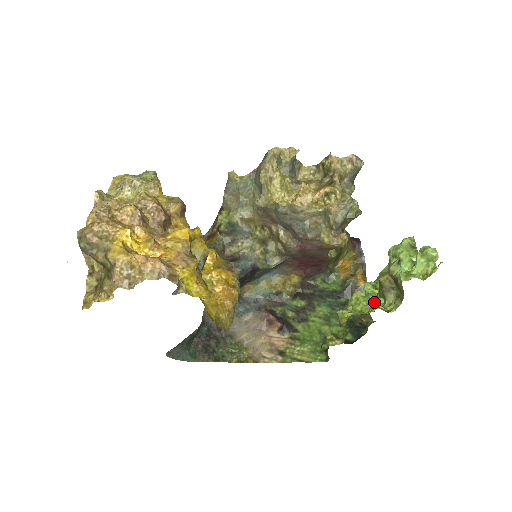
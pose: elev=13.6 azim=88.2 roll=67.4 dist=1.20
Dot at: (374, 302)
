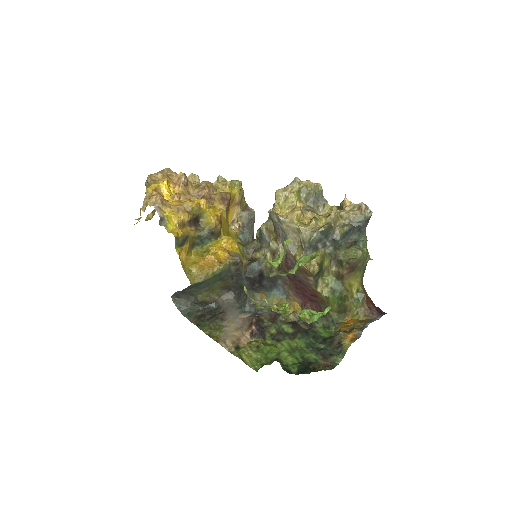
Dot at: (286, 313)
